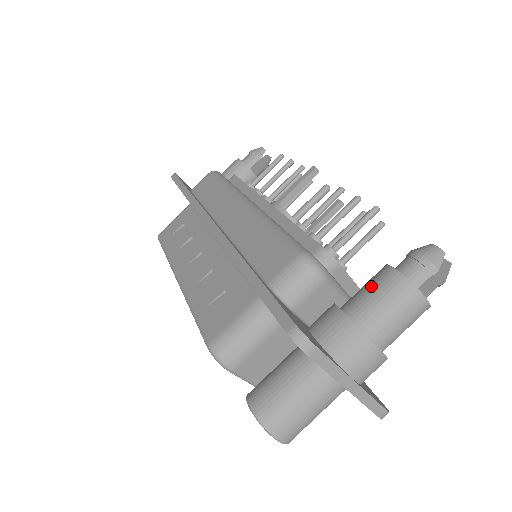
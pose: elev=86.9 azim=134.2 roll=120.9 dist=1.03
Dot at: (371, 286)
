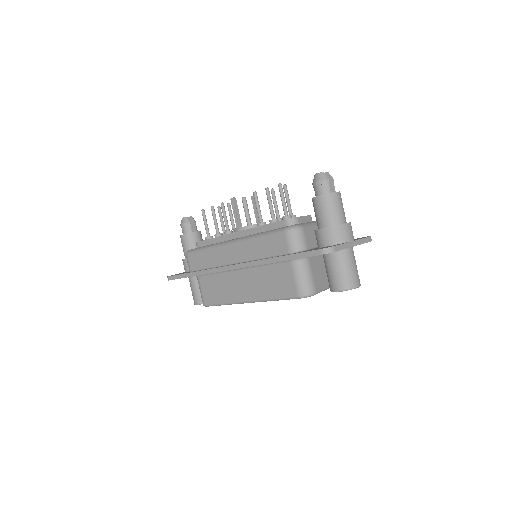
Dot at: (318, 210)
